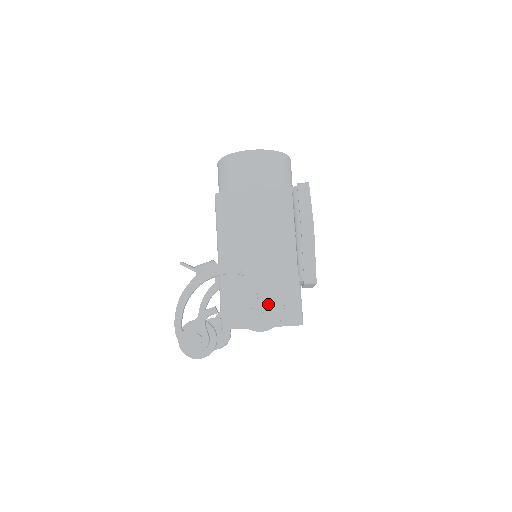
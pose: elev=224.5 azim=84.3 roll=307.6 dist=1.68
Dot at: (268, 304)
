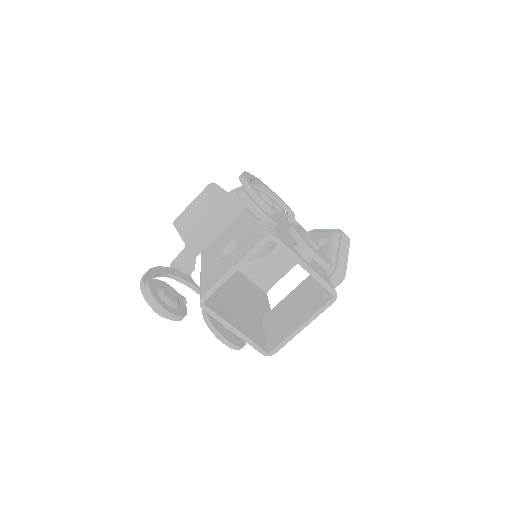
Dot at: (319, 249)
